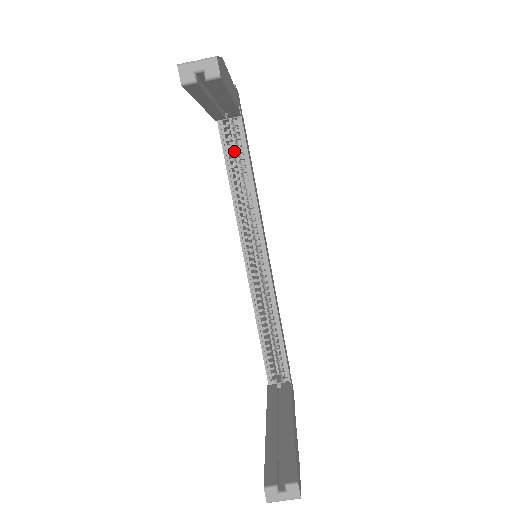
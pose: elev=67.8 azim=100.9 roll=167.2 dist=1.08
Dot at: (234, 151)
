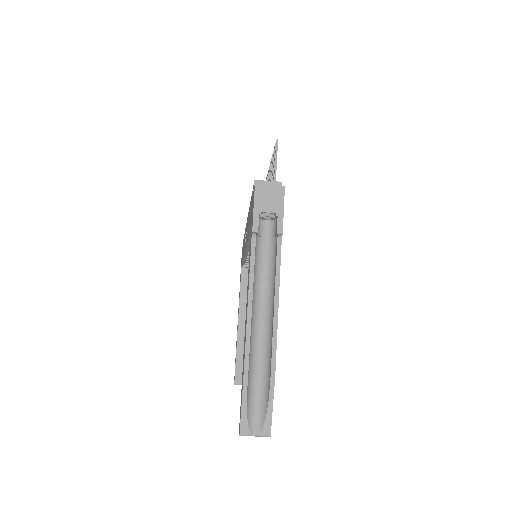
Dot at: occluded
